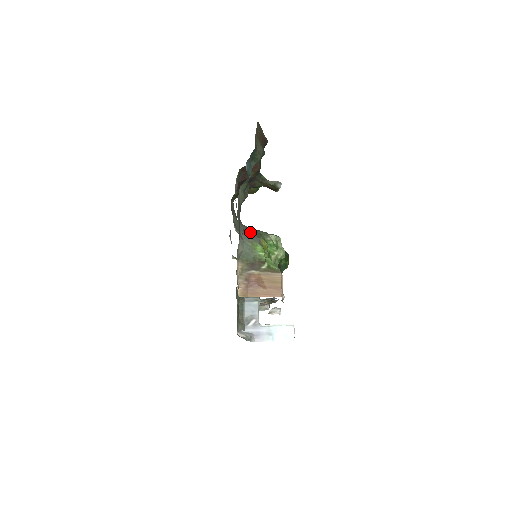
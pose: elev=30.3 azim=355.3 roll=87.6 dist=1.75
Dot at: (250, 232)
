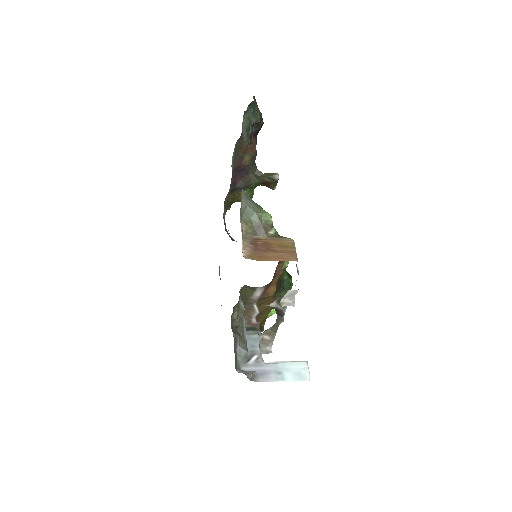
Dot at: occluded
